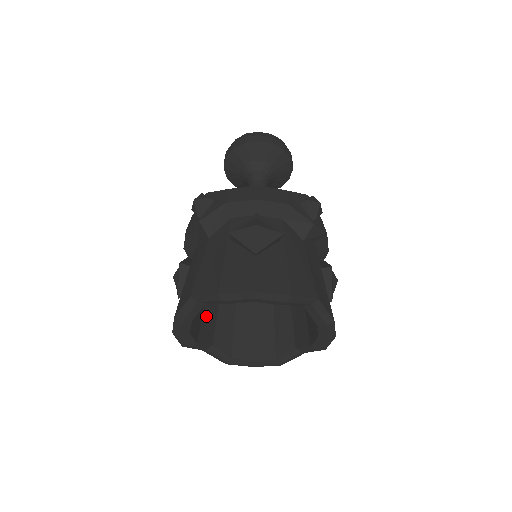
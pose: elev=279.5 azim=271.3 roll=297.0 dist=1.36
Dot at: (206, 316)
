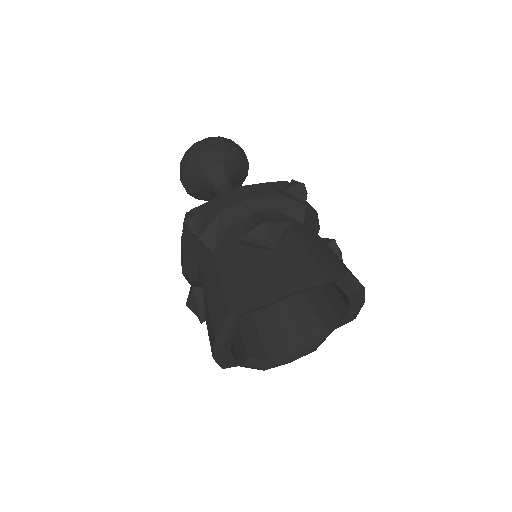
Dot at: occluded
